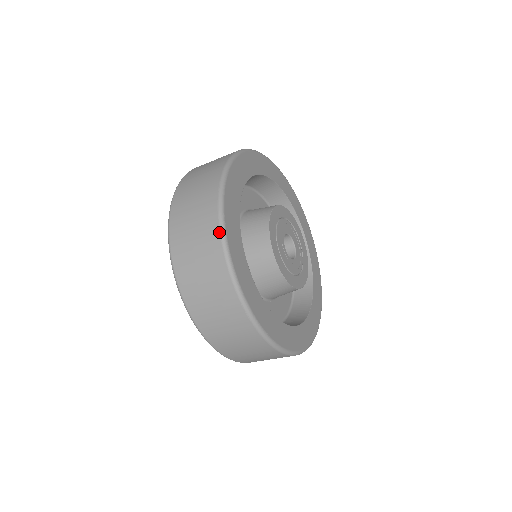
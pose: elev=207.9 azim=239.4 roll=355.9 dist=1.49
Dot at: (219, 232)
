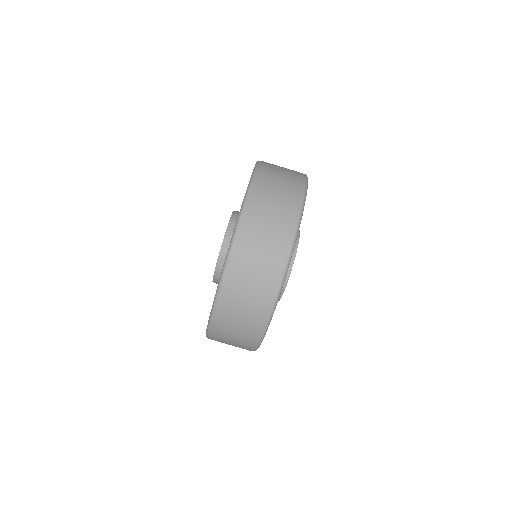
Dot at: (293, 237)
